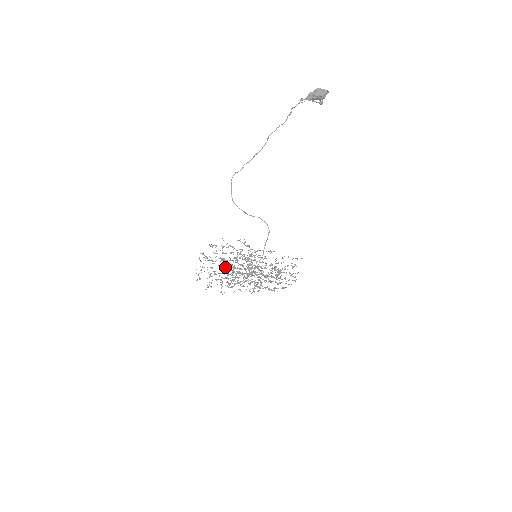
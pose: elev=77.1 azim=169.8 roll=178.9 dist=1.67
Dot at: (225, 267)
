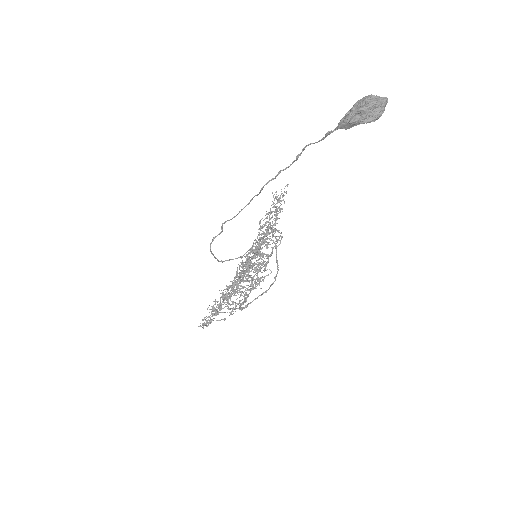
Dot at: occluded
